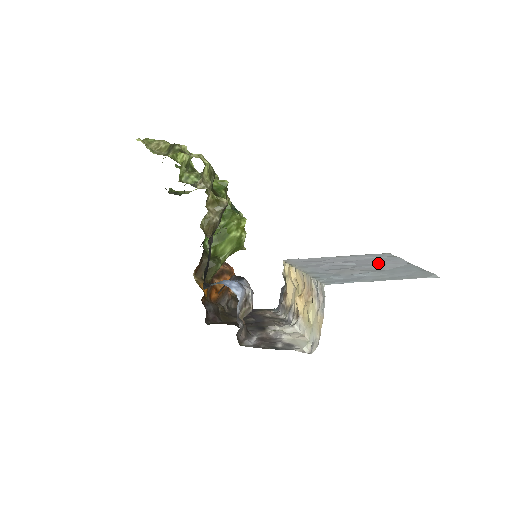
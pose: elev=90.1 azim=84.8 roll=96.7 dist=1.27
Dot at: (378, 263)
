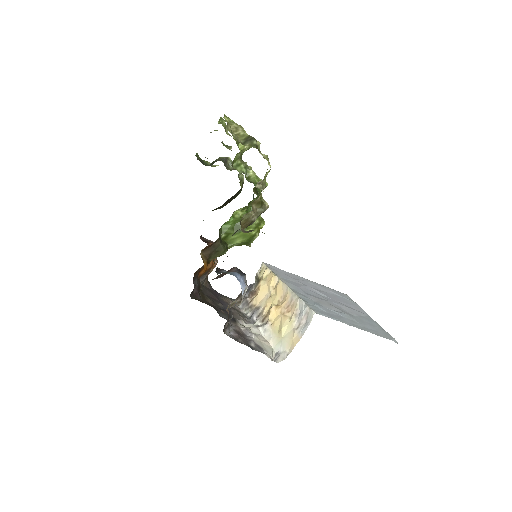
Dot at: (344, 304)
